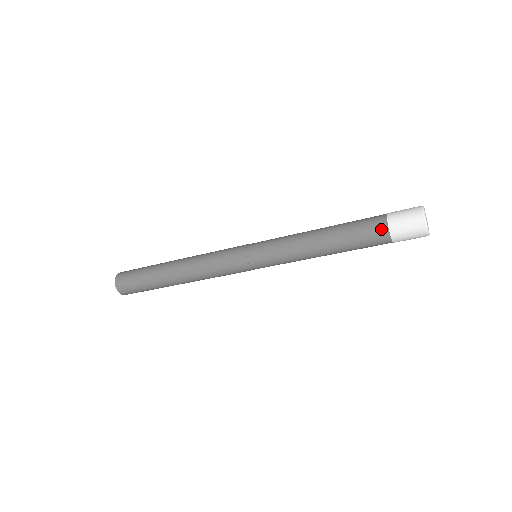
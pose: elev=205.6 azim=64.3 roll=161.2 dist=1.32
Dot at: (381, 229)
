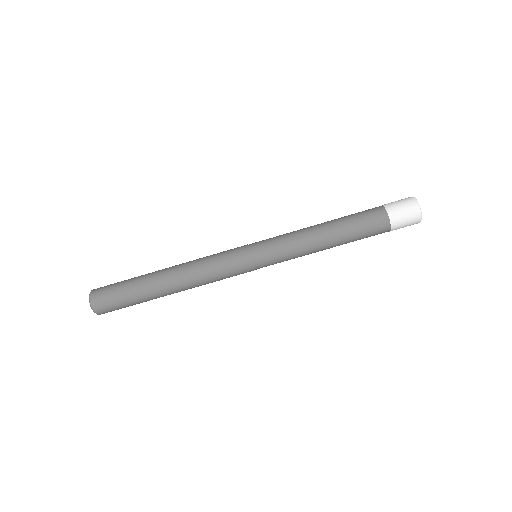
Dot at: (380, 212)
